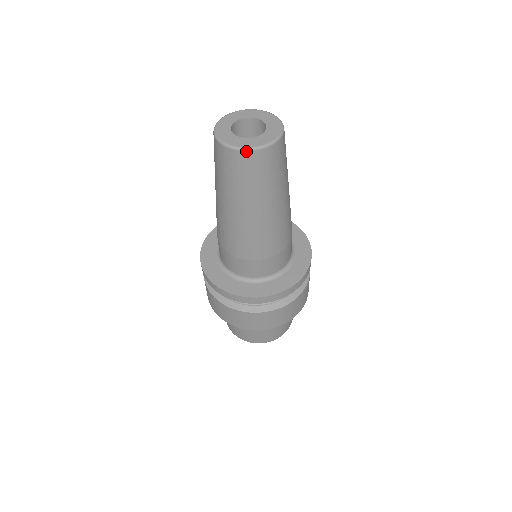
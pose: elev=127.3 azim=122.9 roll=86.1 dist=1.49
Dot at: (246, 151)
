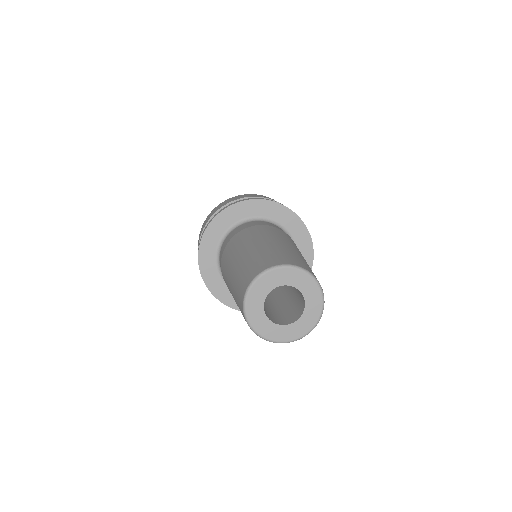
Dot at: (264, 339)
